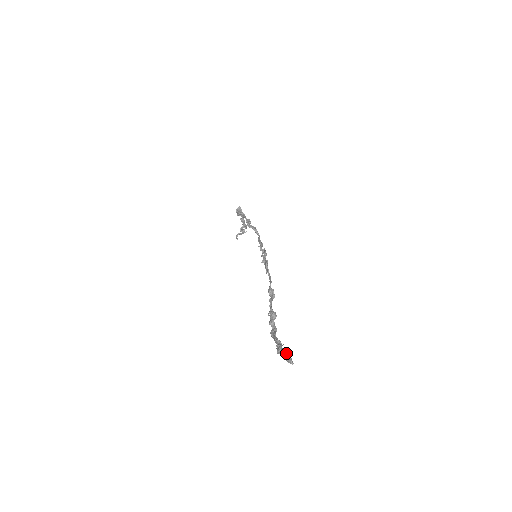
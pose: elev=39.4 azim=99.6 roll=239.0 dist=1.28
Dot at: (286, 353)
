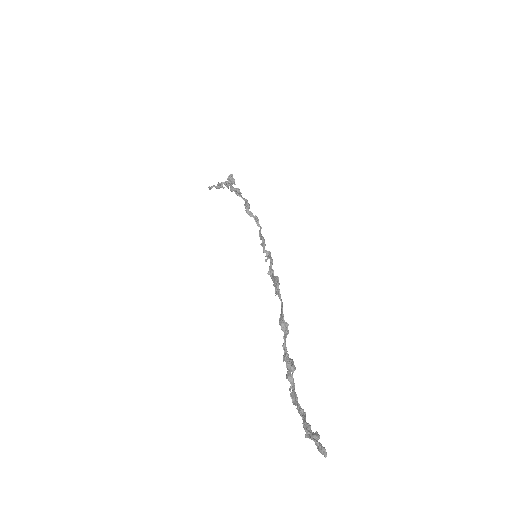
Dot at: (317, 439)
